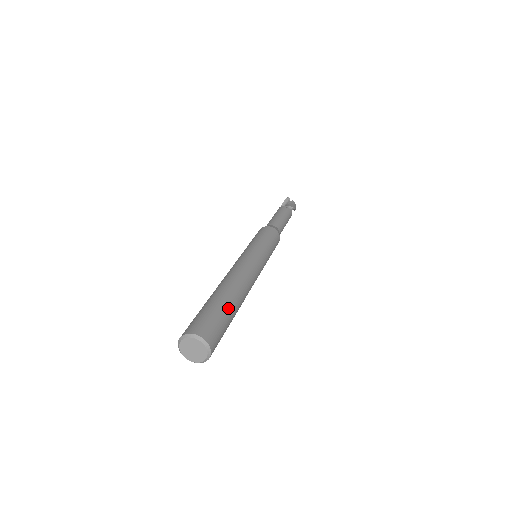
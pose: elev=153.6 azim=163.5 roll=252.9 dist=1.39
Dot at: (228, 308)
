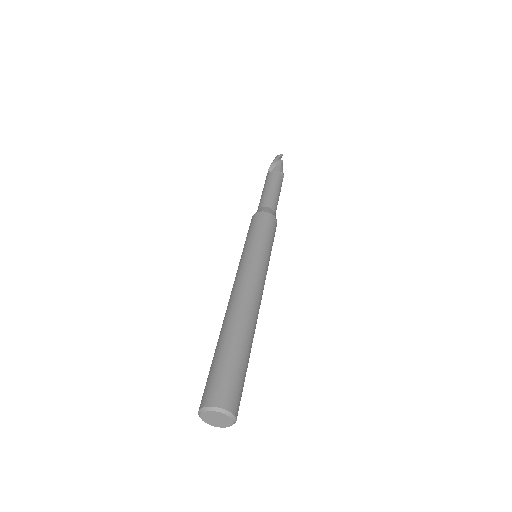
Dot at: occluded
